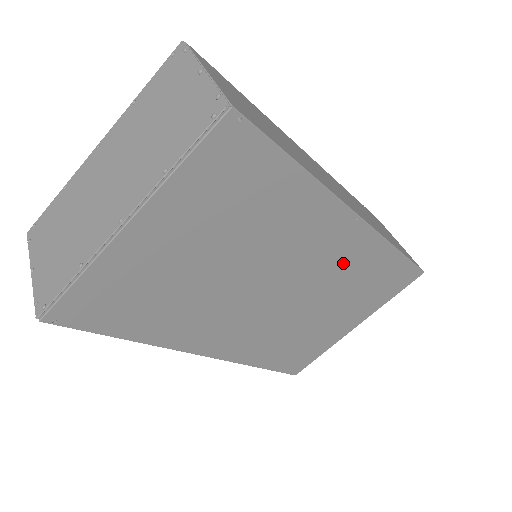
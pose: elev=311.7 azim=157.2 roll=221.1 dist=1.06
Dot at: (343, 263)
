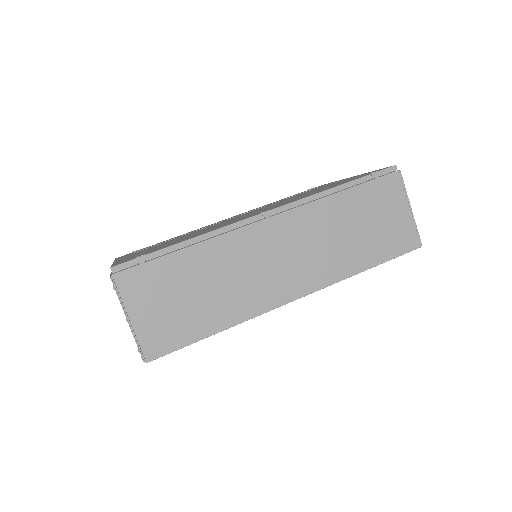
Dot at: occluded
